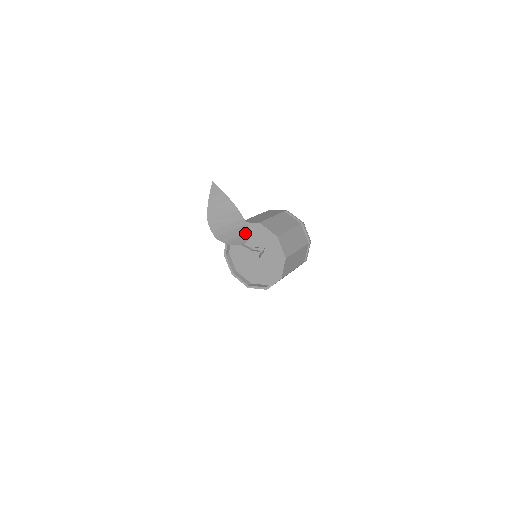
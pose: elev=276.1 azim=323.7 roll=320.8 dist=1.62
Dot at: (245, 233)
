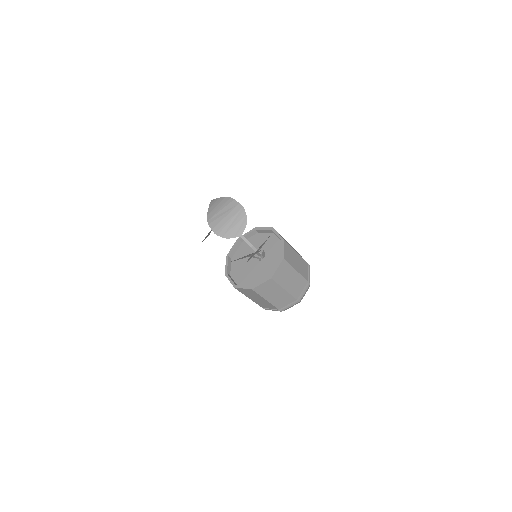
Dot at: (242, 218)
